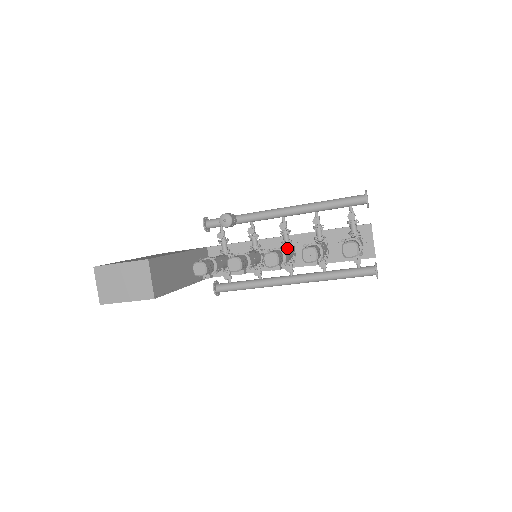
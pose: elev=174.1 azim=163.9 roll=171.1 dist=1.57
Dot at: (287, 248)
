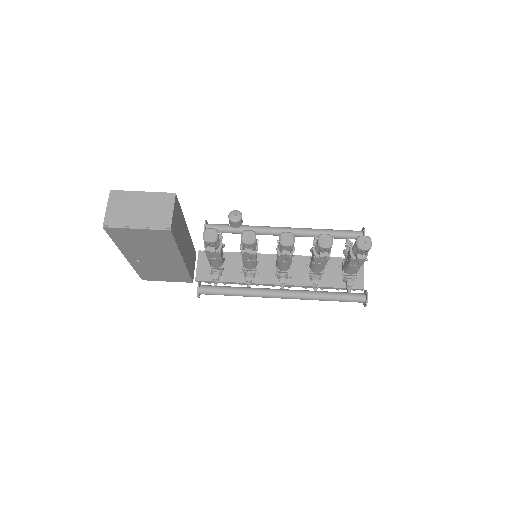
Dot at: occluded
